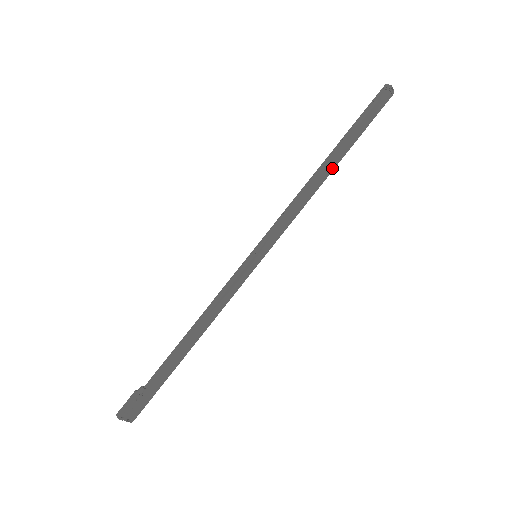
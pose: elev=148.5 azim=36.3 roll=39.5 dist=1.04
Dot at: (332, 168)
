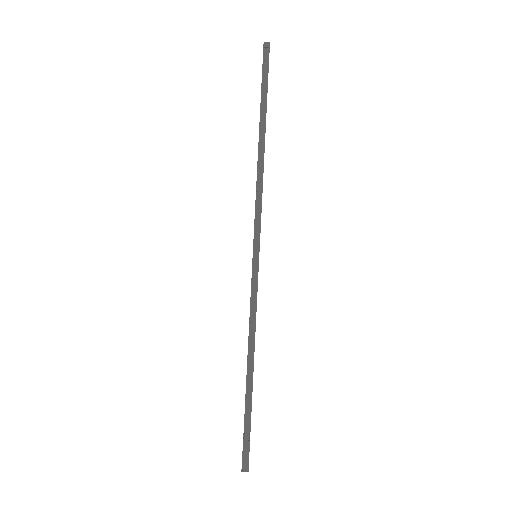
Dot at: occluded
